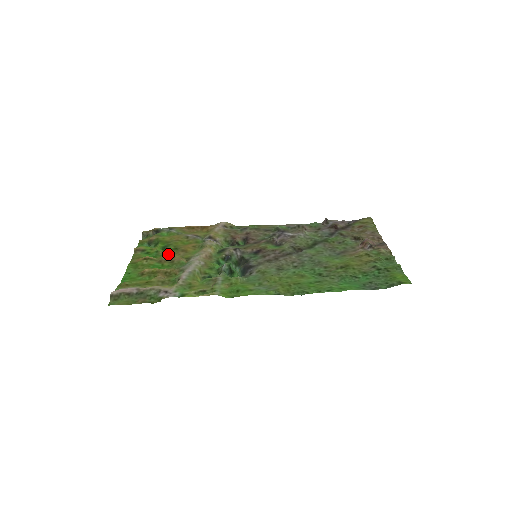
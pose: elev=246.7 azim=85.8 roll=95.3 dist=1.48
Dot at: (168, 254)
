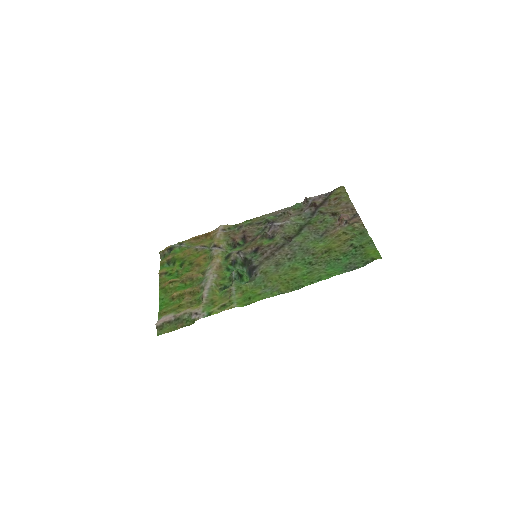
Dot at: (186, 272)
